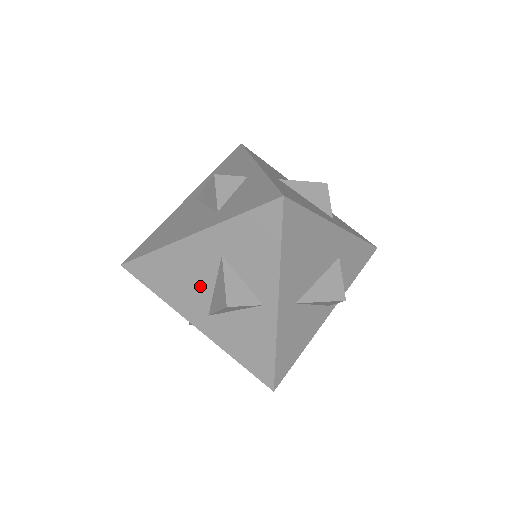
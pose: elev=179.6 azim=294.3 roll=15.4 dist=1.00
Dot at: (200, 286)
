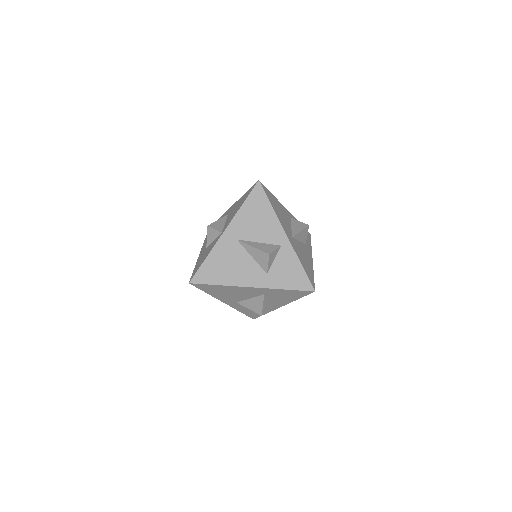
Dot at: (241, 297)
